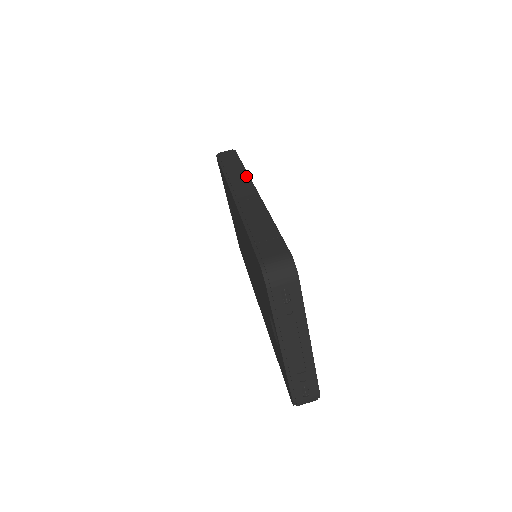
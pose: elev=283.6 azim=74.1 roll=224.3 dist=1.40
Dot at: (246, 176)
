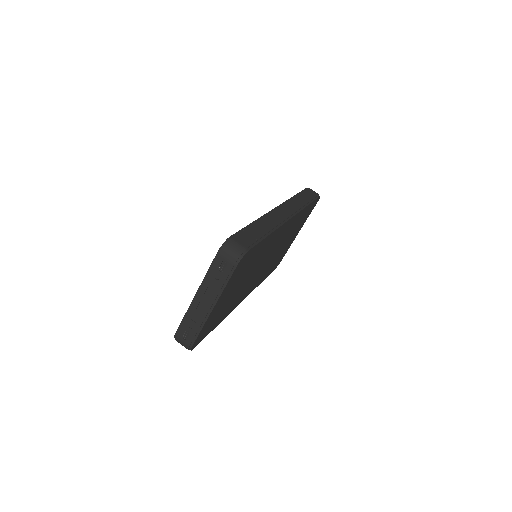
Dot at: (298, 209)
